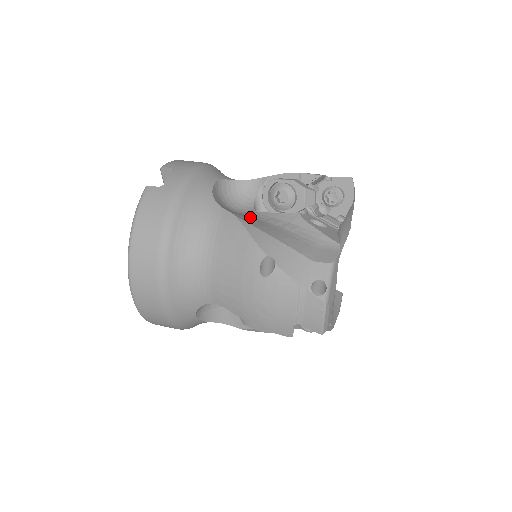
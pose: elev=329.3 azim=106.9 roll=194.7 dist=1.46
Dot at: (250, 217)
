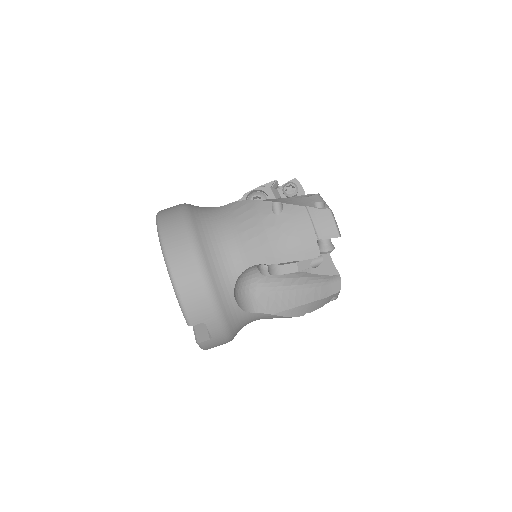
Dot at: (270, 291)
